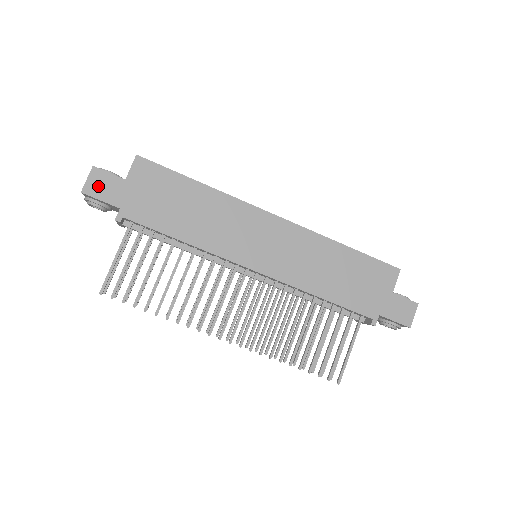
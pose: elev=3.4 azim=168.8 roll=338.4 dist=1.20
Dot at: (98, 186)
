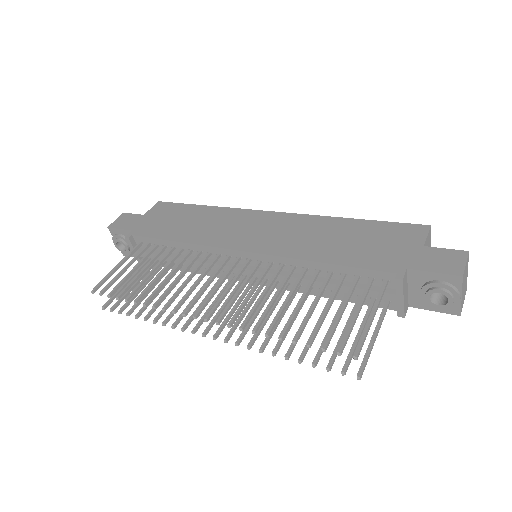
Dot at: (122, 222)
